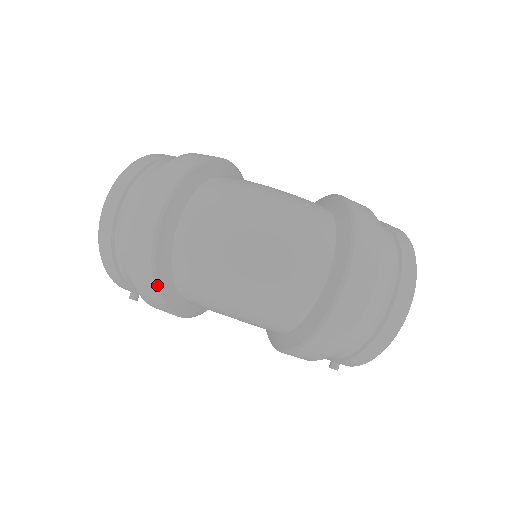
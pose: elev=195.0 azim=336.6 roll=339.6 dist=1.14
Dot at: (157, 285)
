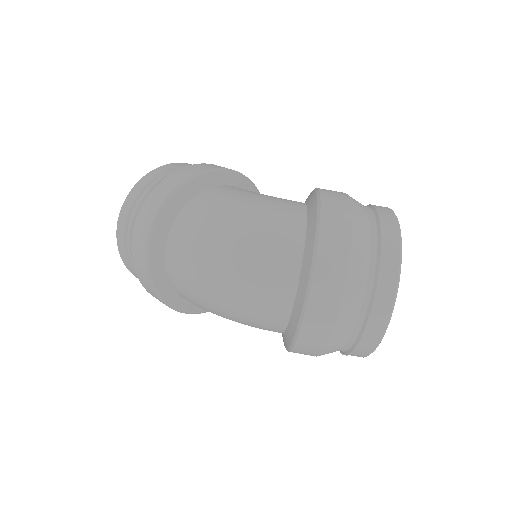
Dot at: (164, 301)
